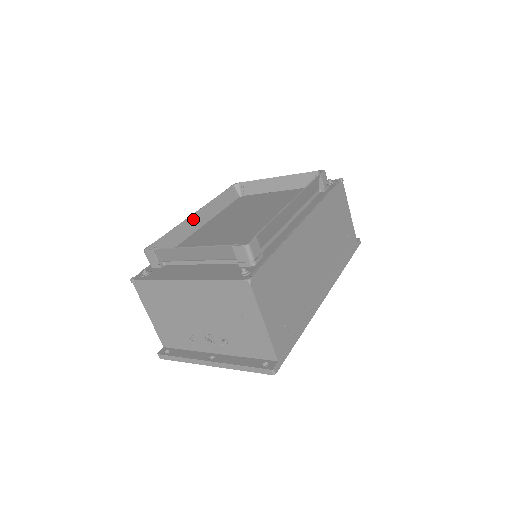
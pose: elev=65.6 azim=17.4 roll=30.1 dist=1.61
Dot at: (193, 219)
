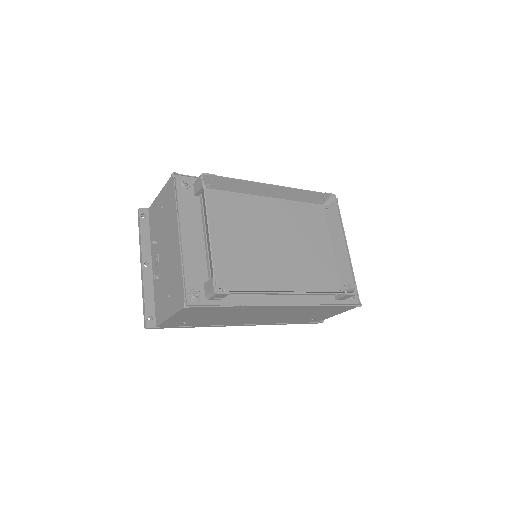
Dot at: (266, 187)
